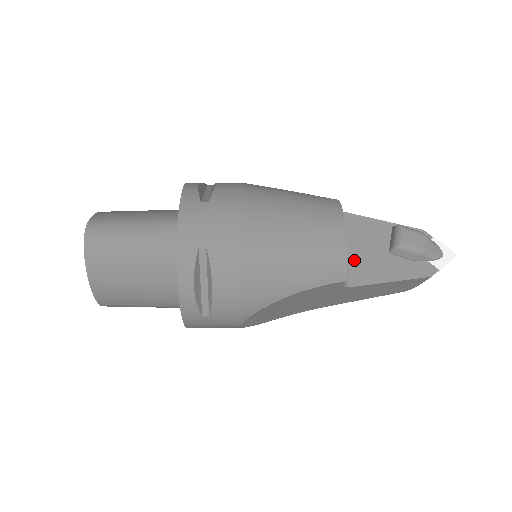
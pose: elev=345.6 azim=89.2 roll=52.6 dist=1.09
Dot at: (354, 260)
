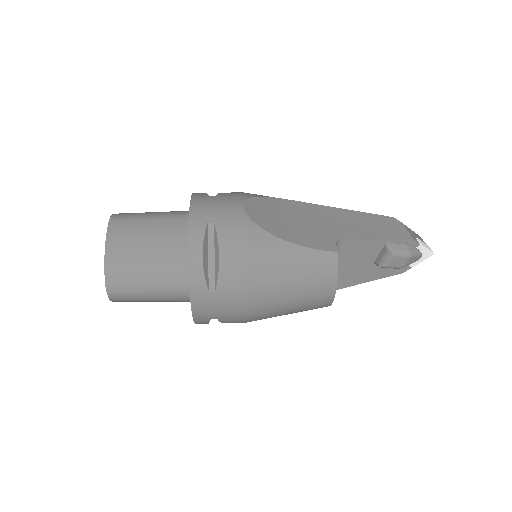
Dot at: (341, 274)
